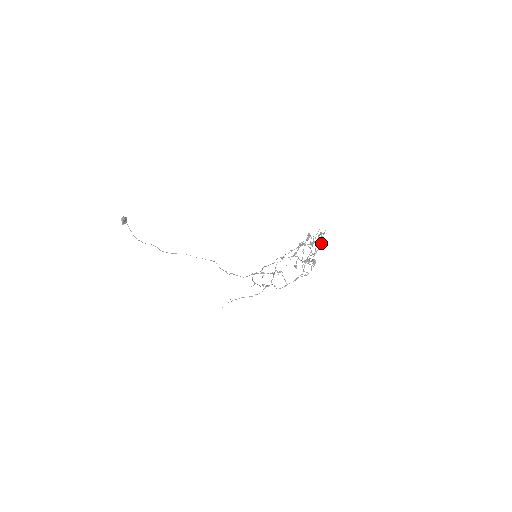
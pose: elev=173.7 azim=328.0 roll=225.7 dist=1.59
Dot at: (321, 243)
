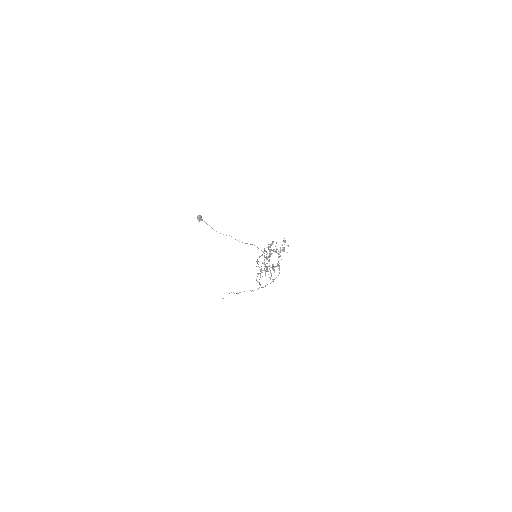
Dot at: (284, 250)
